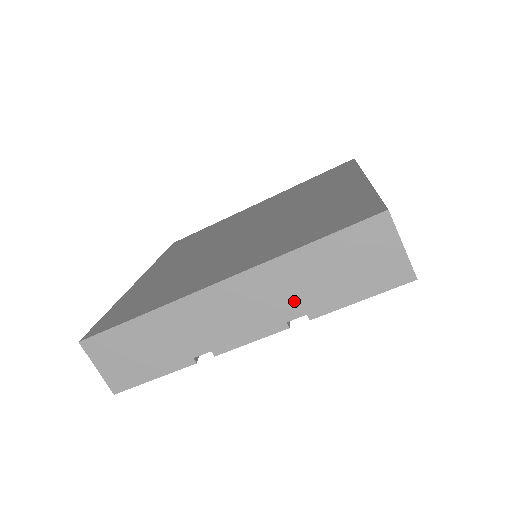
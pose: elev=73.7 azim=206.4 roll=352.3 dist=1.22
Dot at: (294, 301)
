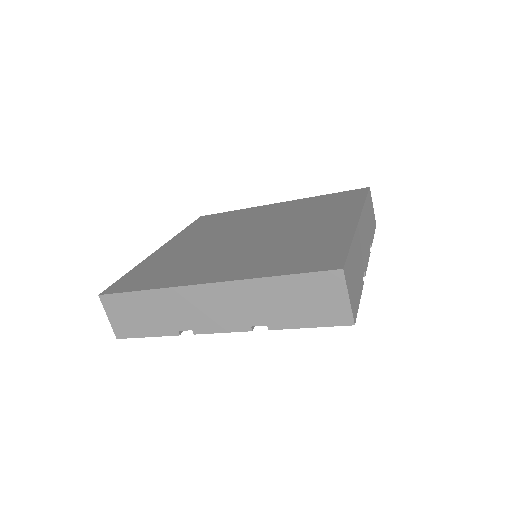
Dot at: (260, 313)
